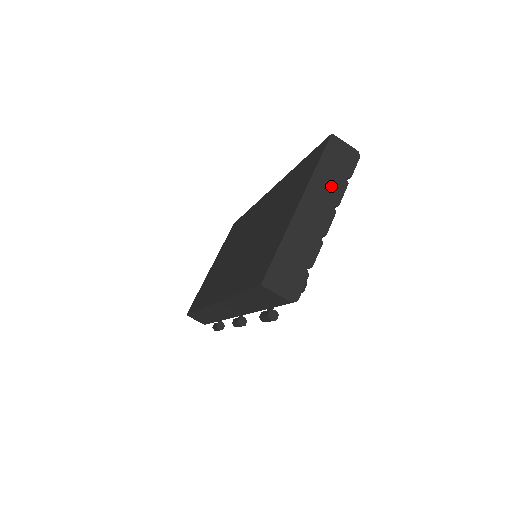
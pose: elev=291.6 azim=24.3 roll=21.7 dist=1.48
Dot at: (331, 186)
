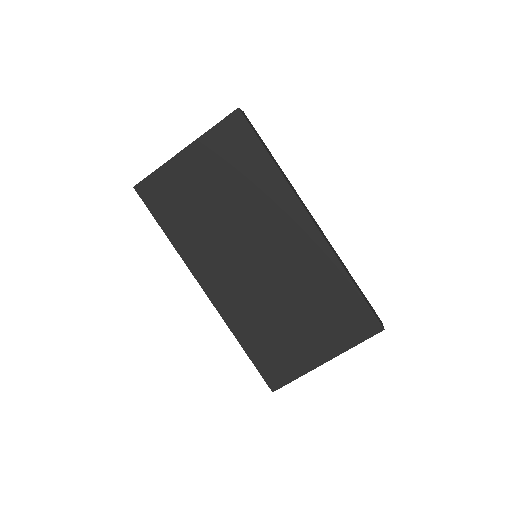
Dot at: occluded
